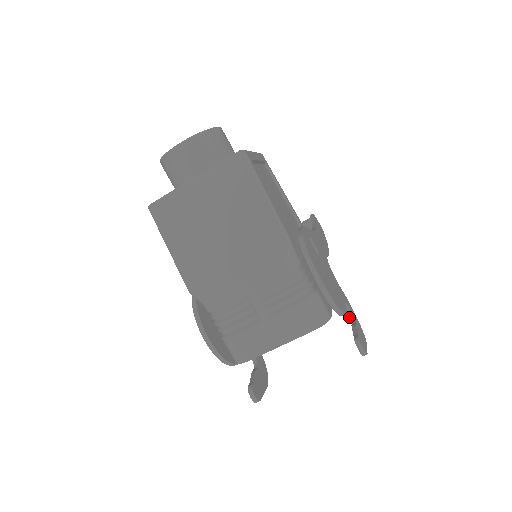
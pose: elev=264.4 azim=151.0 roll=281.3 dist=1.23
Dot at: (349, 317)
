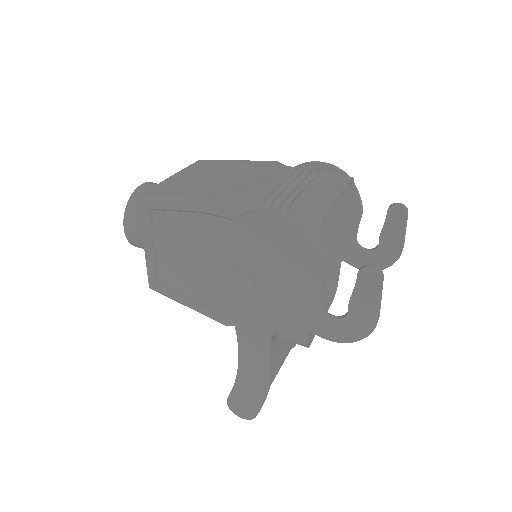
Dot at: (372, 250)
